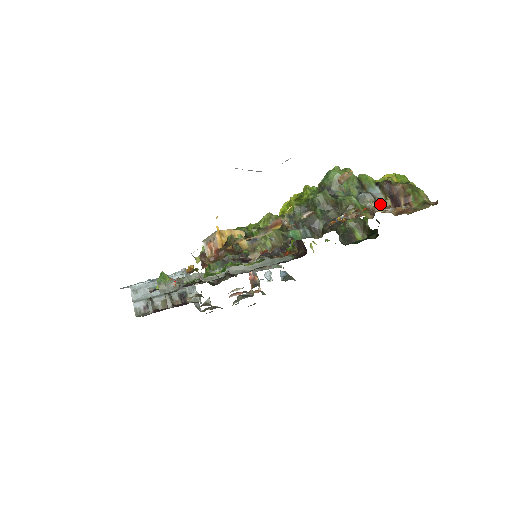
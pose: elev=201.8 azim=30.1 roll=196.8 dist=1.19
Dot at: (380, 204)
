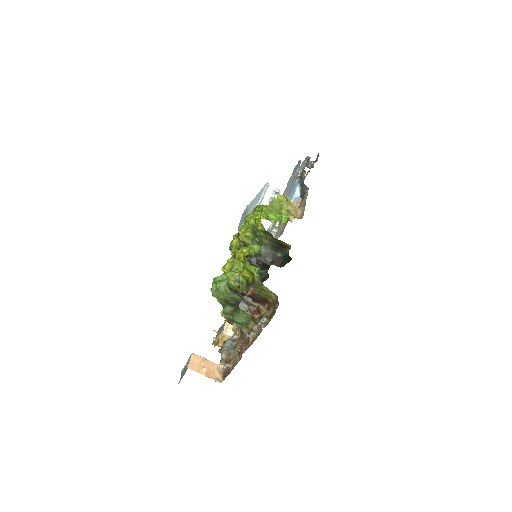
Dot at: (251, 317)
